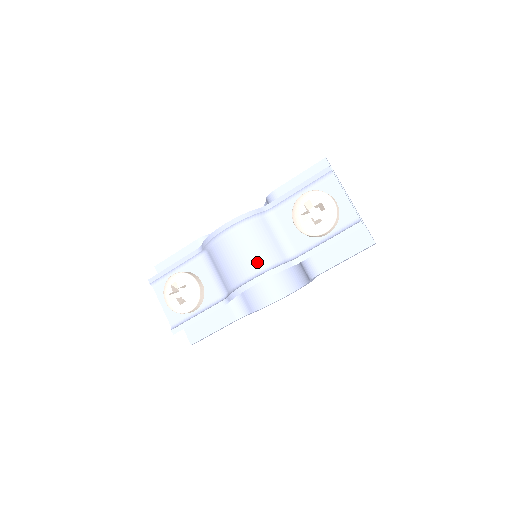
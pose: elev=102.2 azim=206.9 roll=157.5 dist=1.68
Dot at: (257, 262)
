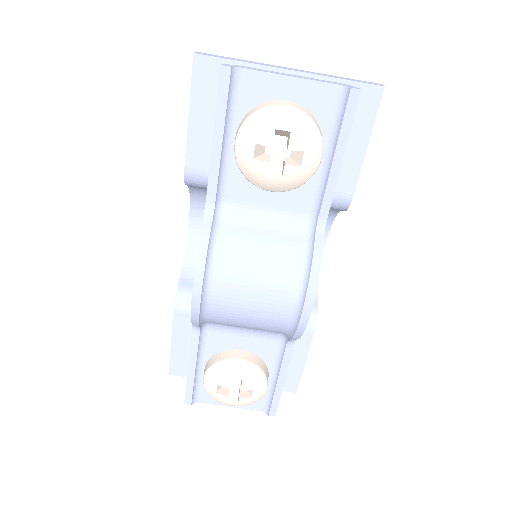
Dot at: (283, 283)
